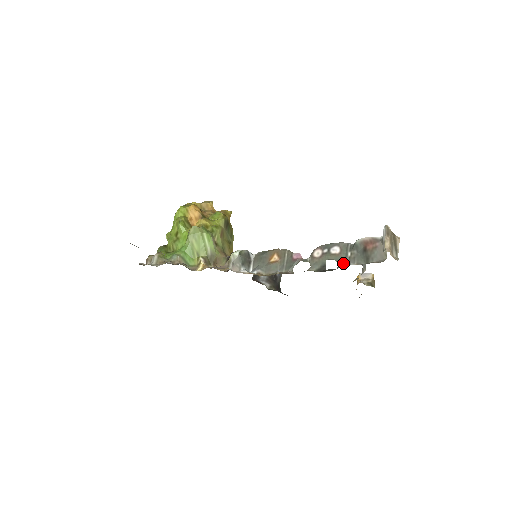
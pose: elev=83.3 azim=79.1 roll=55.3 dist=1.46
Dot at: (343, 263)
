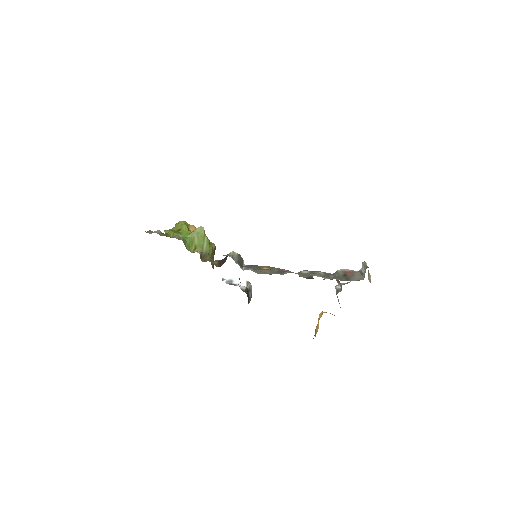
Dot at: (328, 278)
